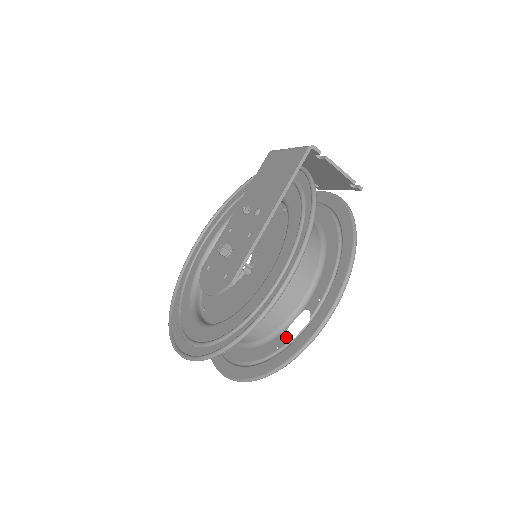
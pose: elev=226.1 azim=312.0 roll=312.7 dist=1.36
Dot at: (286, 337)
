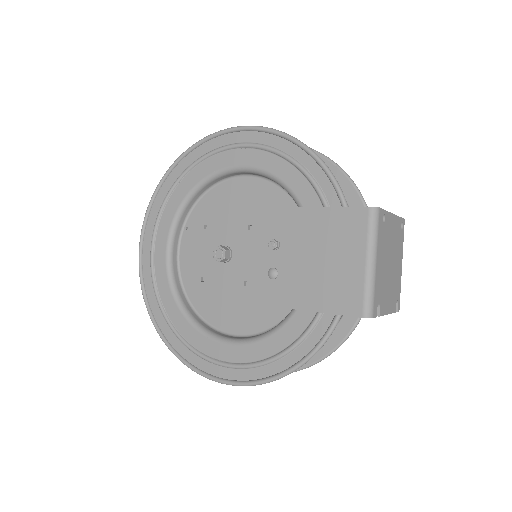
Dot at: occluded
